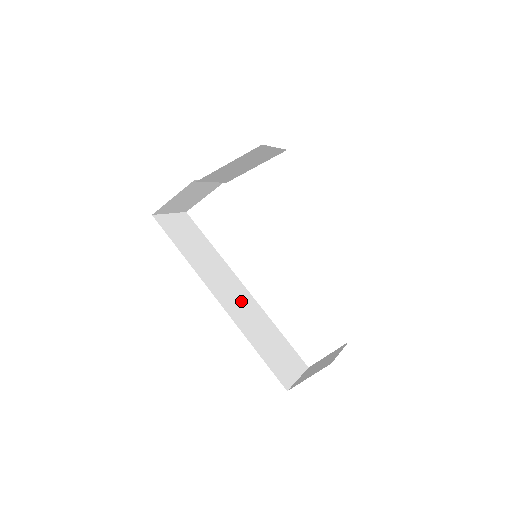
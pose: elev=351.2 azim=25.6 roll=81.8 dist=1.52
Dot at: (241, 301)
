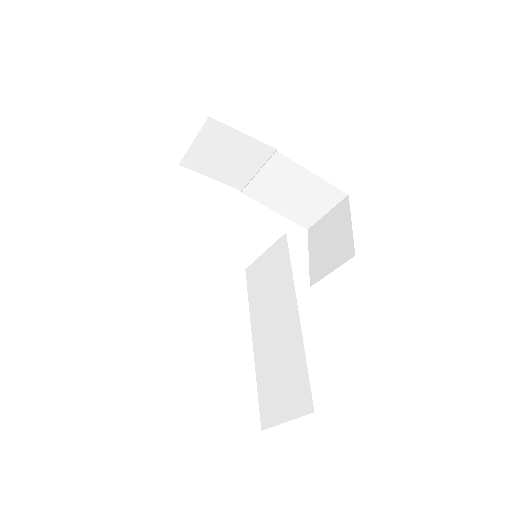
Dot at: occluded
